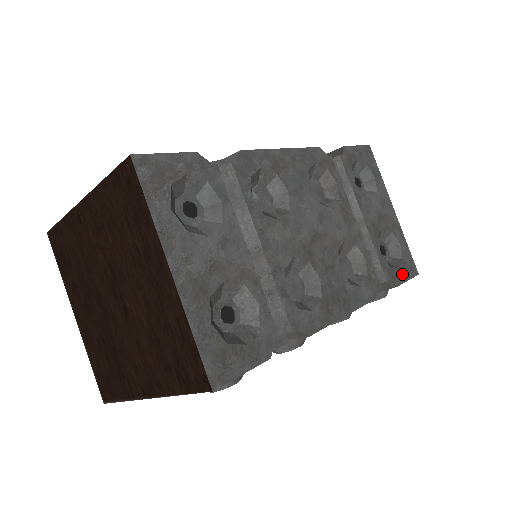
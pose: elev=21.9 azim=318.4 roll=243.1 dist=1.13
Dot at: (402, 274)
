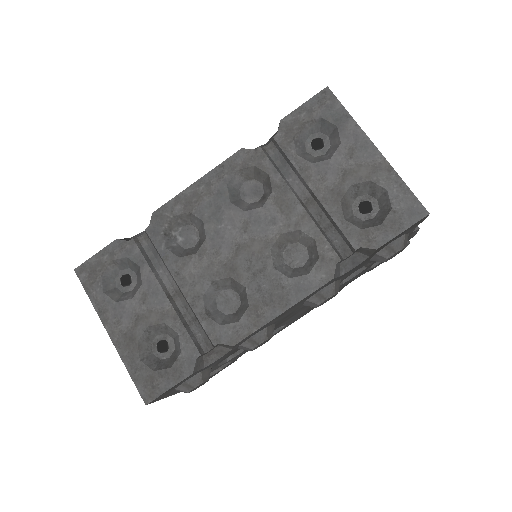
Dot at: (389, 229)
